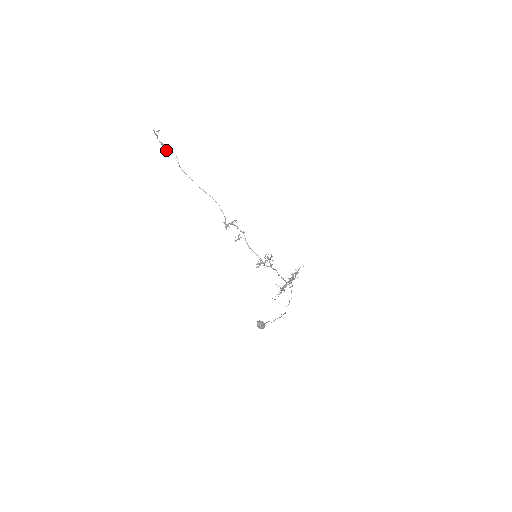
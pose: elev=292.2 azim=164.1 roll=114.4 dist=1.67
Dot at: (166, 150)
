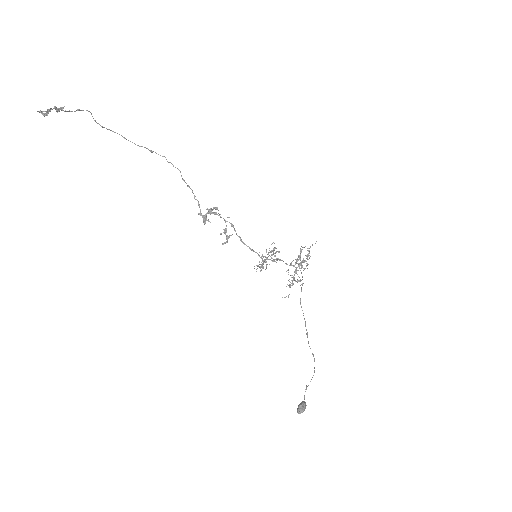
Dot at: (66, 111)
